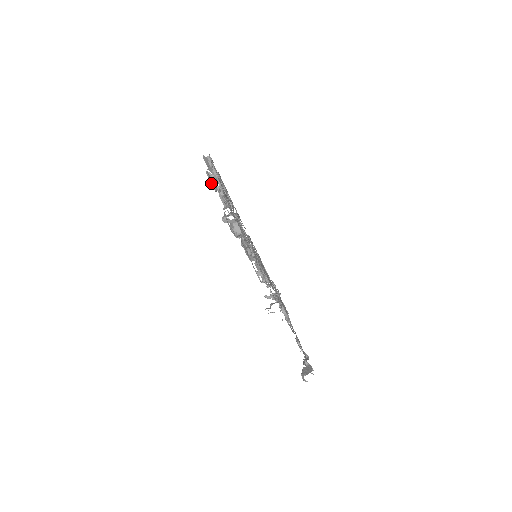
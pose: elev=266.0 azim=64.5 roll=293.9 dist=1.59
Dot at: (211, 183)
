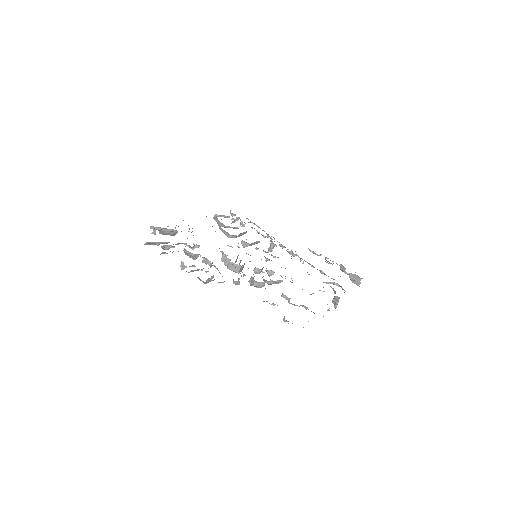
Dot at: occluded
